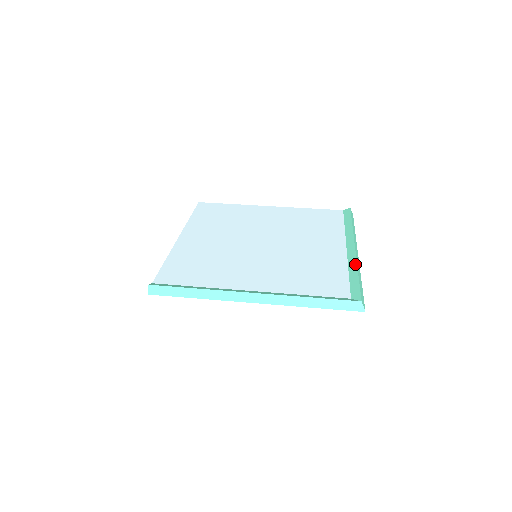
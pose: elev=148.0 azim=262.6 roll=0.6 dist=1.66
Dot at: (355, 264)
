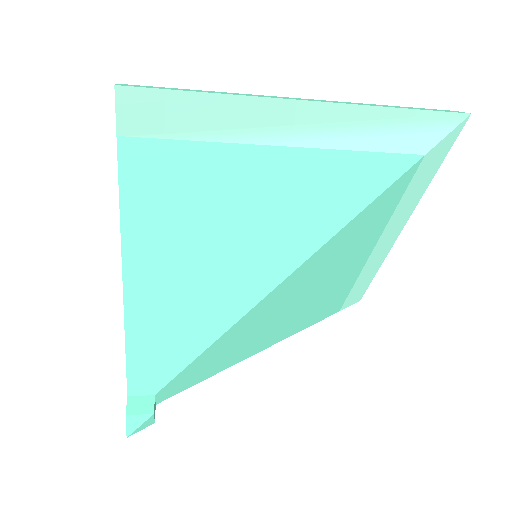
Dot at: occluded
